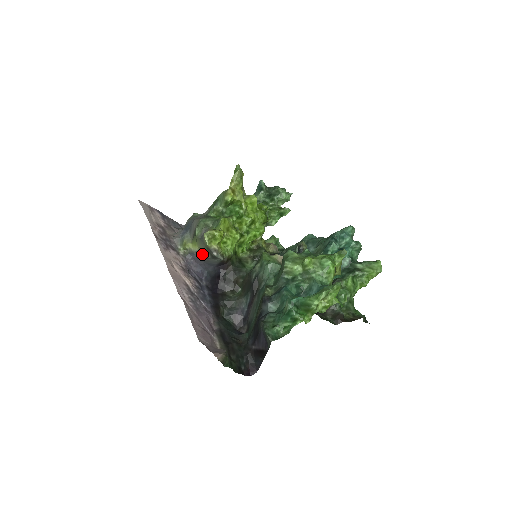
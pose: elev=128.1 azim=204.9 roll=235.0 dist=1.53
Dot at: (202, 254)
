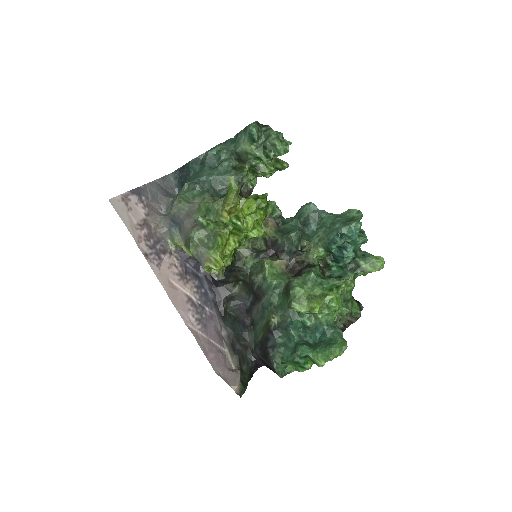
Dot at: occluded
